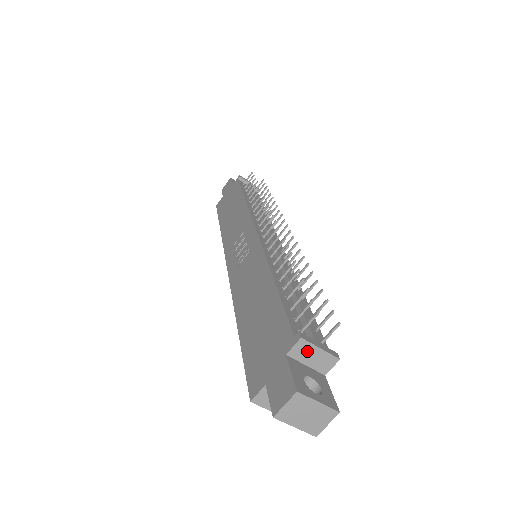
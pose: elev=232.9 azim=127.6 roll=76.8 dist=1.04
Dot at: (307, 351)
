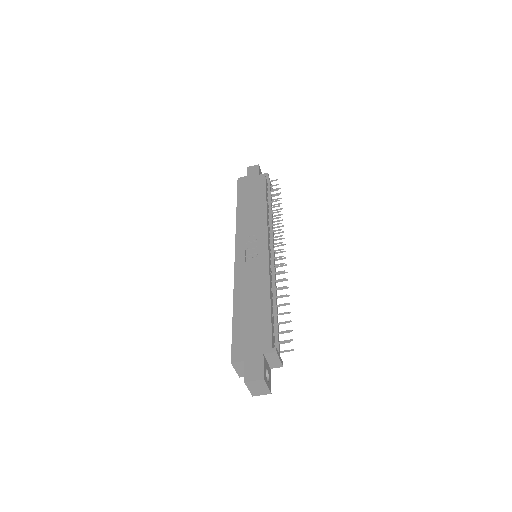
Dot at: (273, 357)
